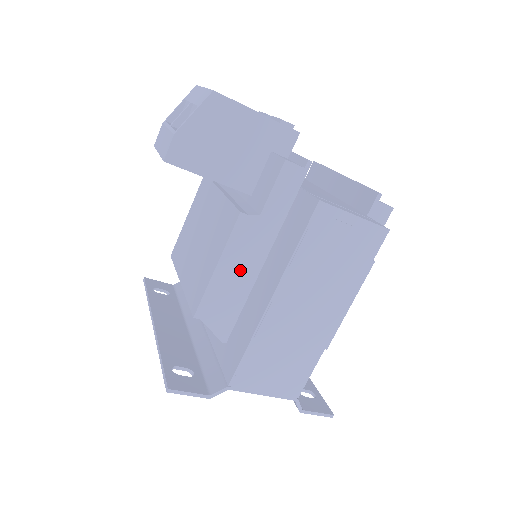
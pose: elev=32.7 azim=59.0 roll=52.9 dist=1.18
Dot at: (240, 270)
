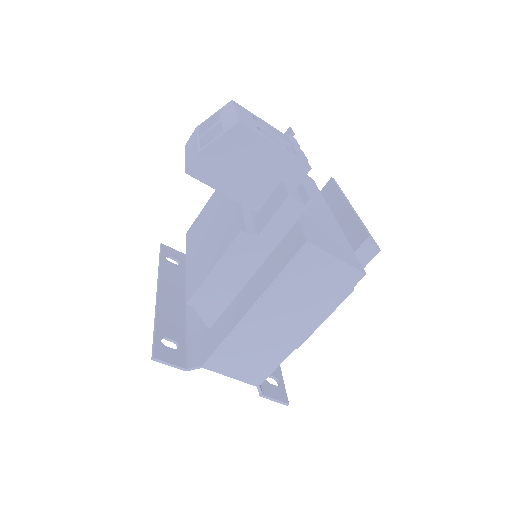
Dot at: (232, 275)
